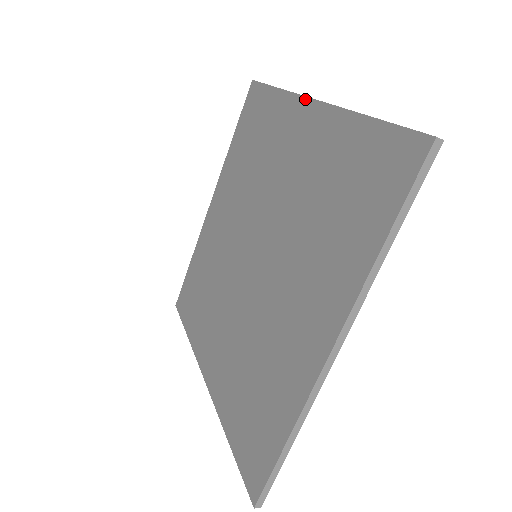
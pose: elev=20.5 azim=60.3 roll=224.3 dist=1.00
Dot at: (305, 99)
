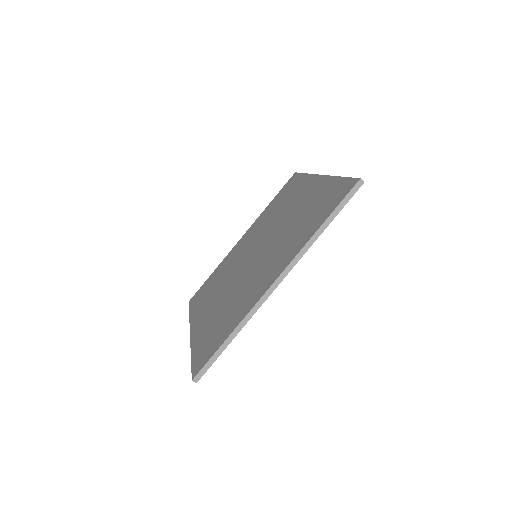
Dot at: (316, 175)
